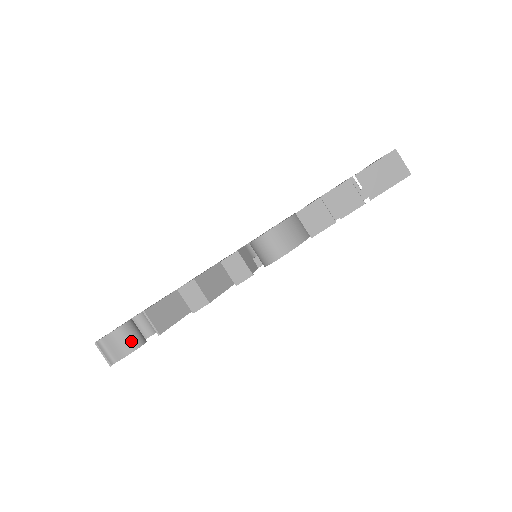
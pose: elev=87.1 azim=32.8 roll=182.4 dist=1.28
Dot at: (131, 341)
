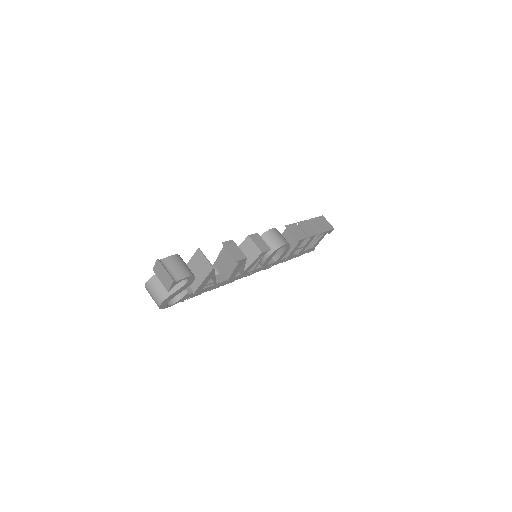
Dot at: (188, 268)
